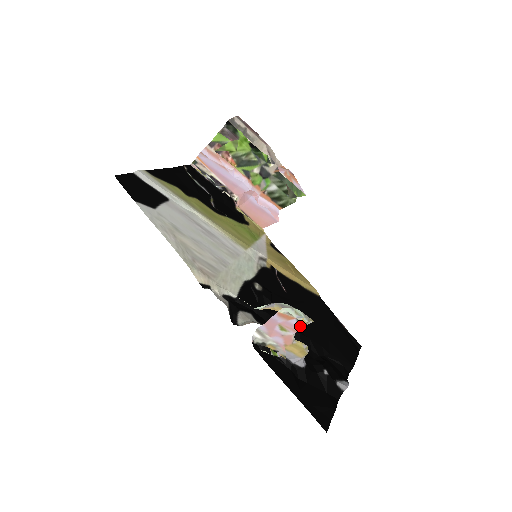
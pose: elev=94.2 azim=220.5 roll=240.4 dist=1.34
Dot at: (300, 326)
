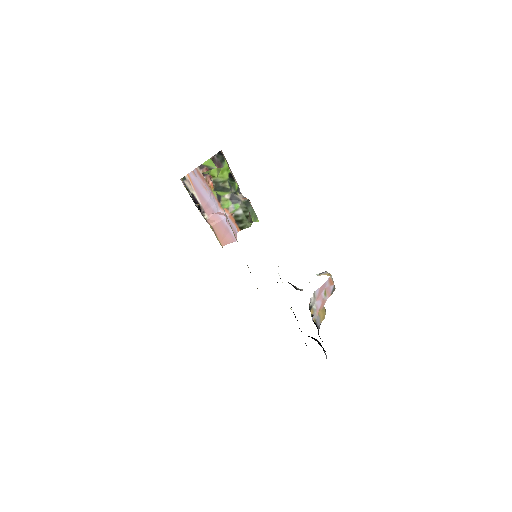
Dot at: occluded
